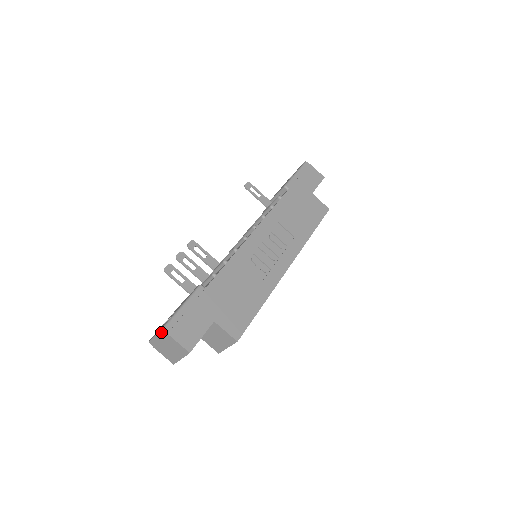
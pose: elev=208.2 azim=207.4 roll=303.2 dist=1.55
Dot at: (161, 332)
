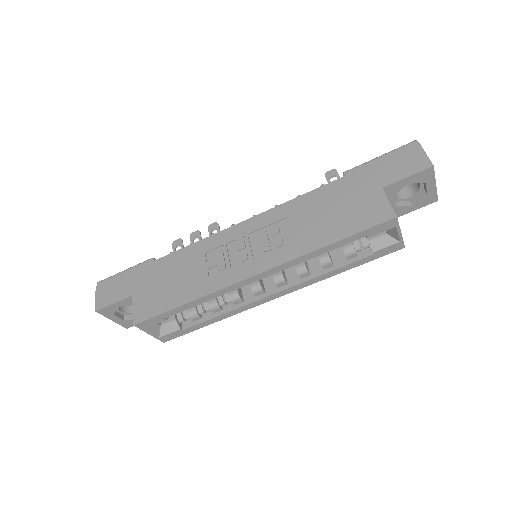
Dot at: occluded
